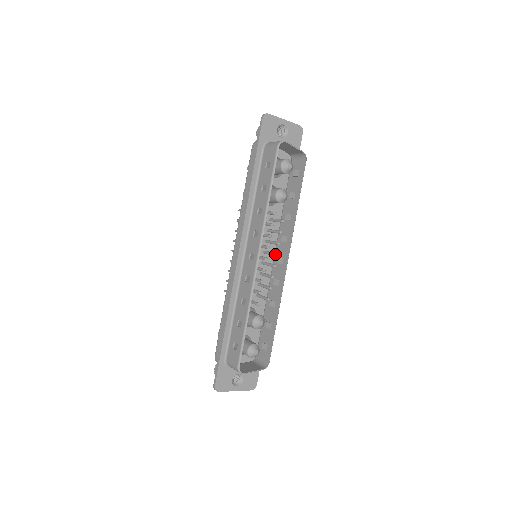
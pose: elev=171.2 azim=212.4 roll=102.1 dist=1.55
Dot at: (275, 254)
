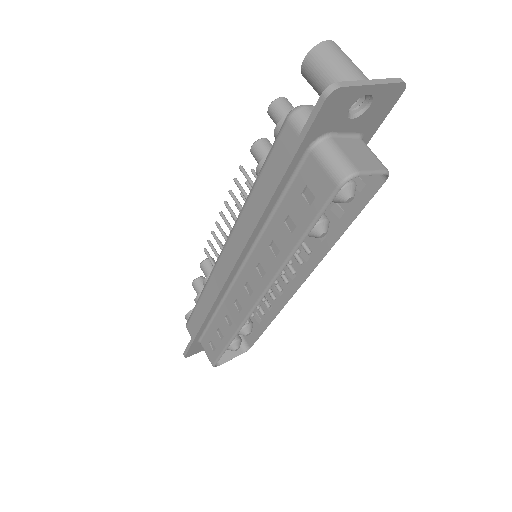
Dot at: (285, 282)
